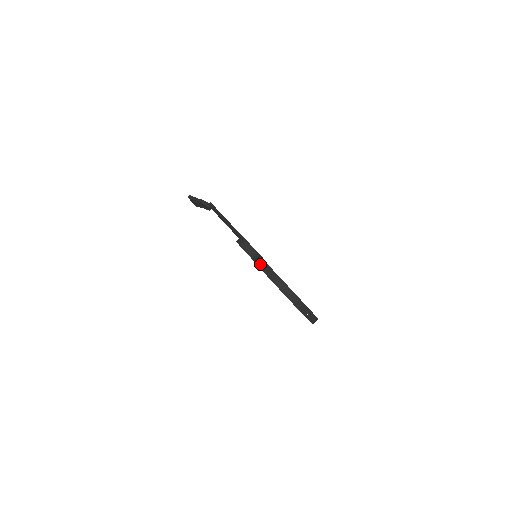
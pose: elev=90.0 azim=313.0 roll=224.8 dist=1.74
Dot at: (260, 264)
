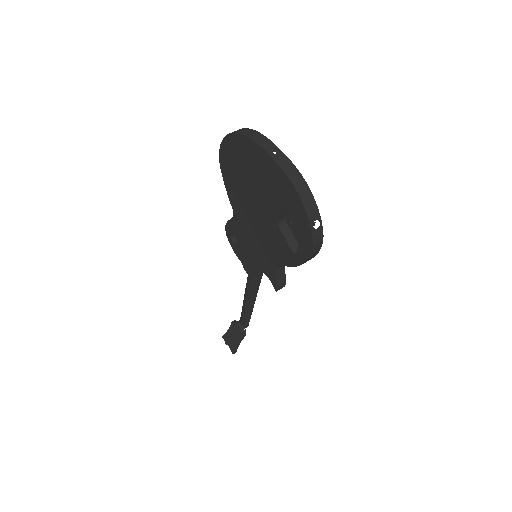
Dot at: occluded
